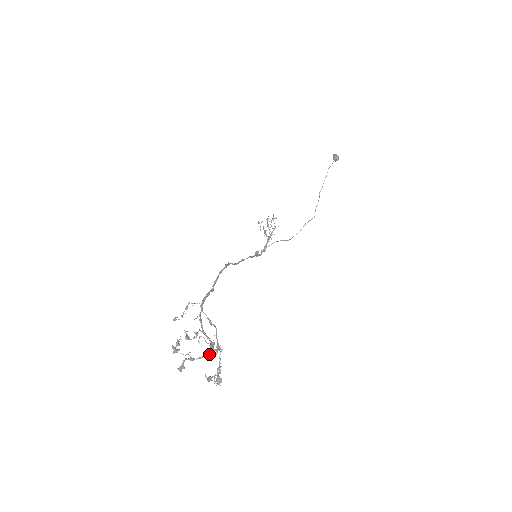
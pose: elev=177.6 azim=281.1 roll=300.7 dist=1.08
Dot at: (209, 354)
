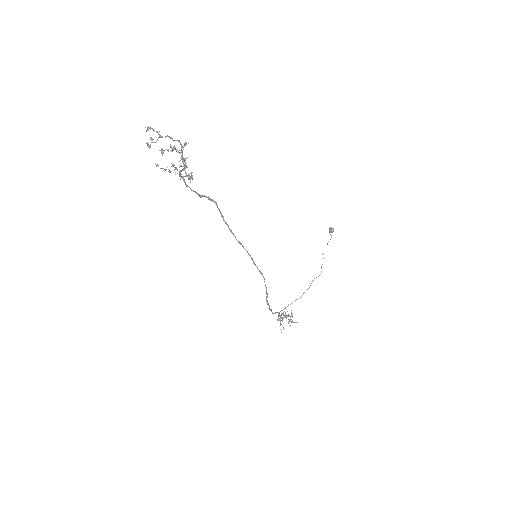
Dot at: (180, 165)
